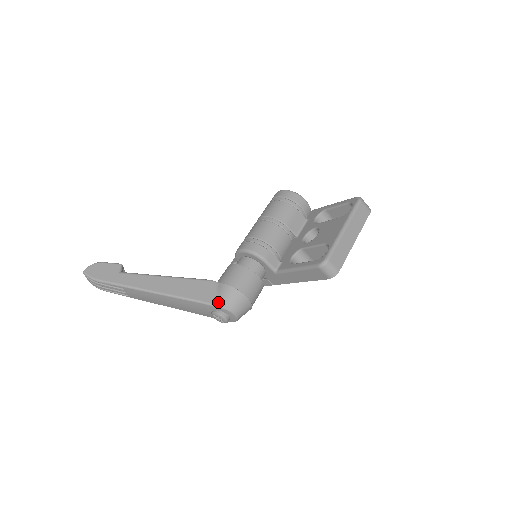
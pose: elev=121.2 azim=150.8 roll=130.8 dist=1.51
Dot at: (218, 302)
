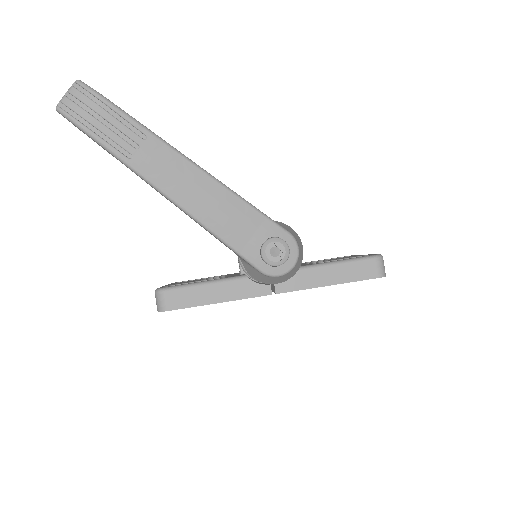
Dot at: (284, 228)
